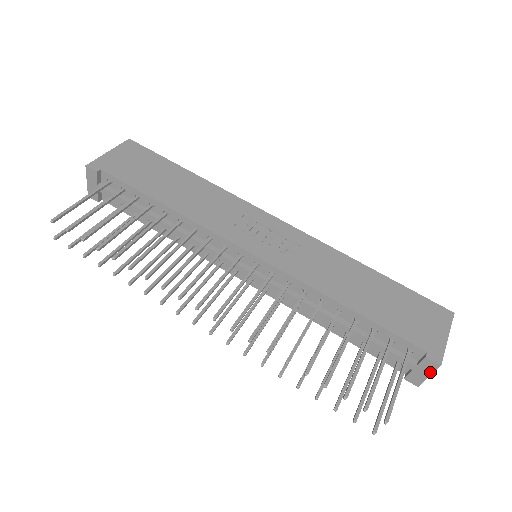
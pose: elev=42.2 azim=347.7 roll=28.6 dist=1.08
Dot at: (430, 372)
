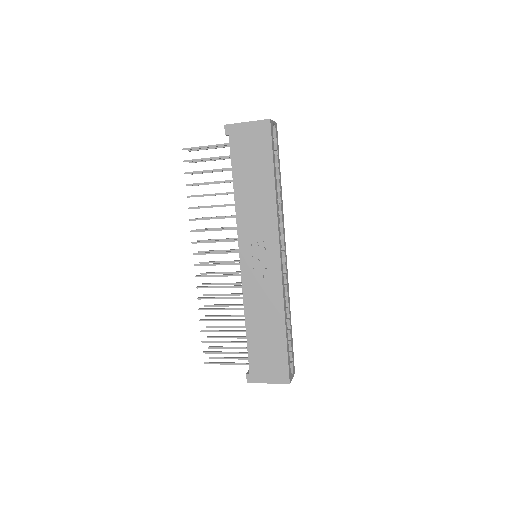
Dot at: occluded
